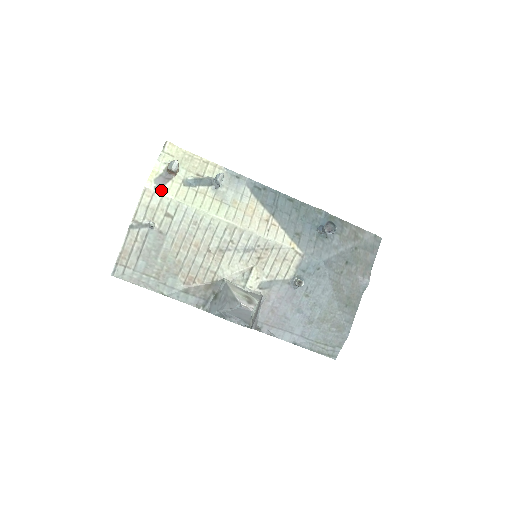
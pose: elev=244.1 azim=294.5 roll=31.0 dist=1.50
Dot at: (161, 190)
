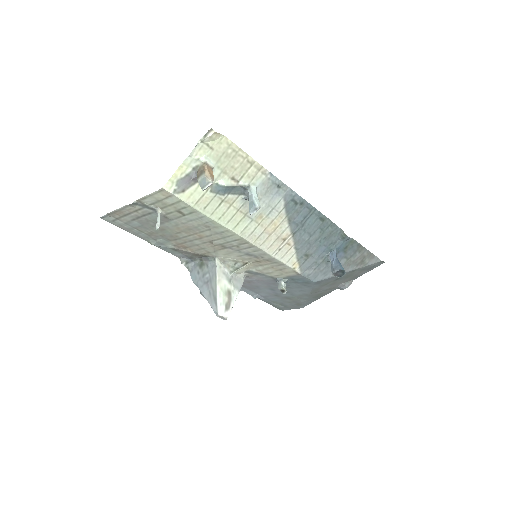
Dot at: (181, 195)
